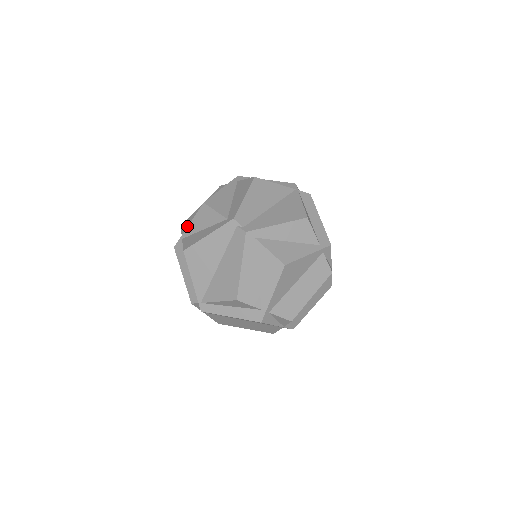
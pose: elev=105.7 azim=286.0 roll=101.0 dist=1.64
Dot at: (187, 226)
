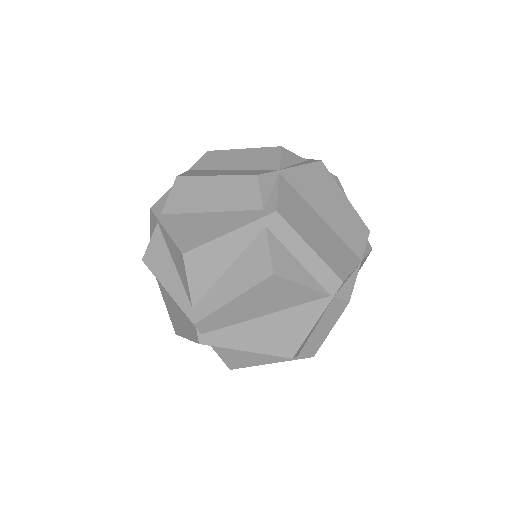
Dot at: (177, 200)
